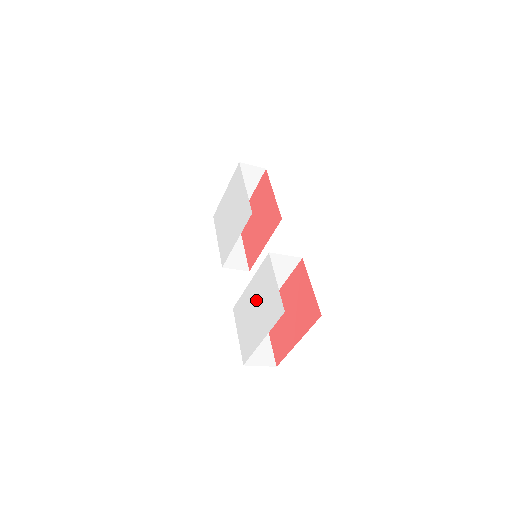
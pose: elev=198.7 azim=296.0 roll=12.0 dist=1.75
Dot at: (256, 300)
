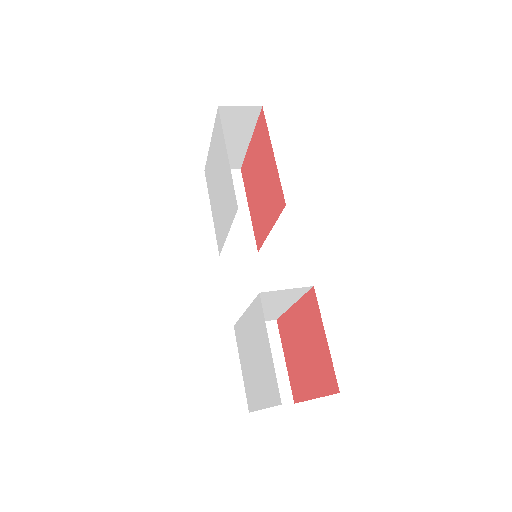
Dot at: (252, 346)
